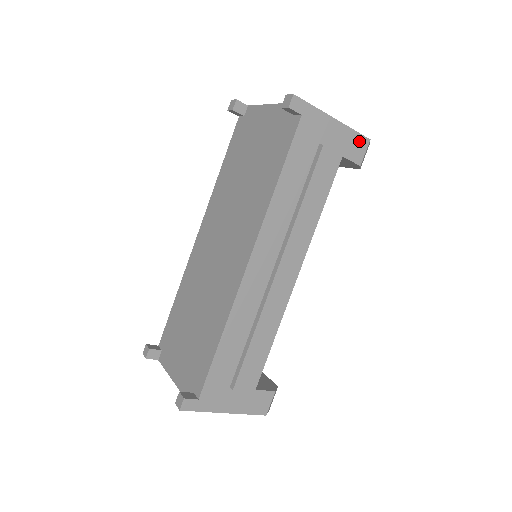
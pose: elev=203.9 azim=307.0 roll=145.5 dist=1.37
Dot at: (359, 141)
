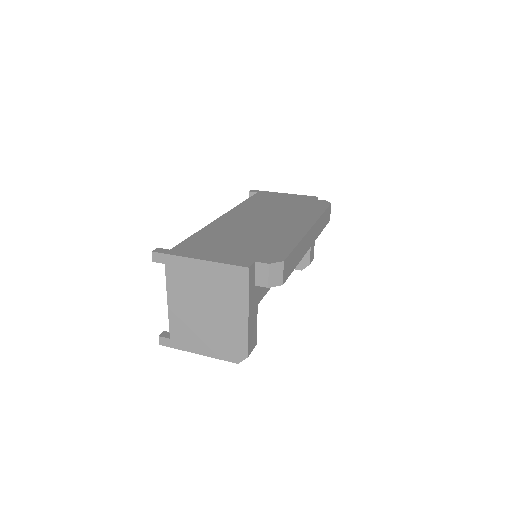
Dot at: occluded
